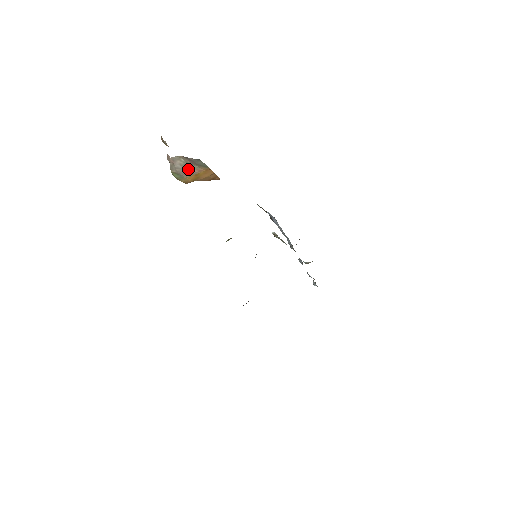
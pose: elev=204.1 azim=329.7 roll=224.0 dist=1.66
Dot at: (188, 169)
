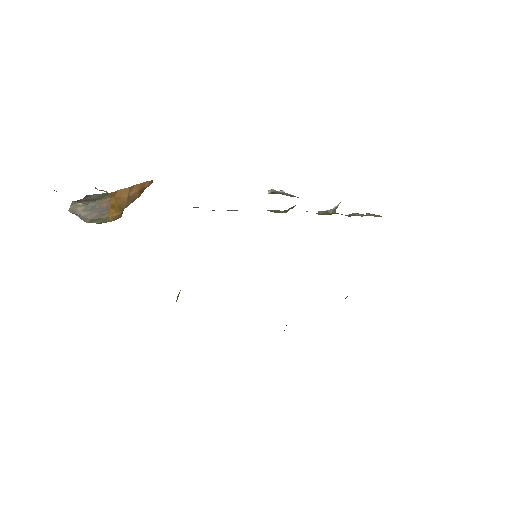
Dot at: (96, 209)
